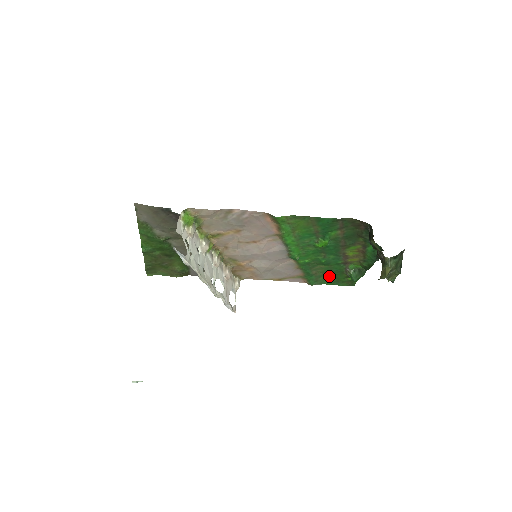
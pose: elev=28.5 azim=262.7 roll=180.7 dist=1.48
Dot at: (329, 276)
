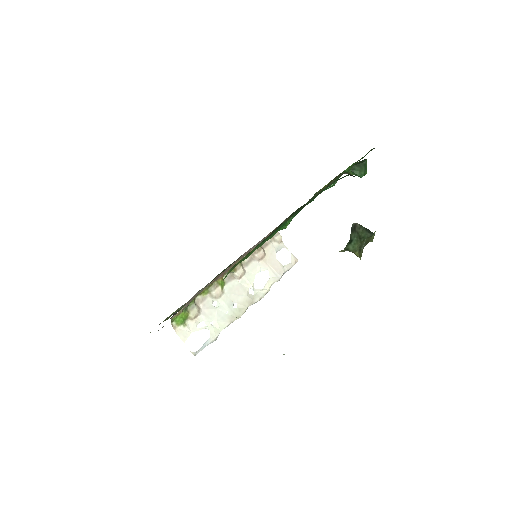
Dot at: occluded
